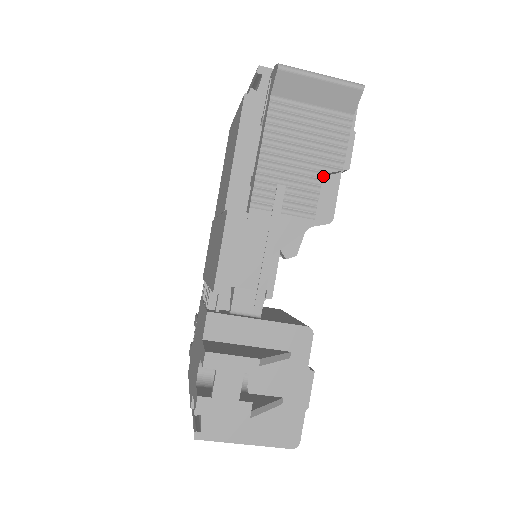
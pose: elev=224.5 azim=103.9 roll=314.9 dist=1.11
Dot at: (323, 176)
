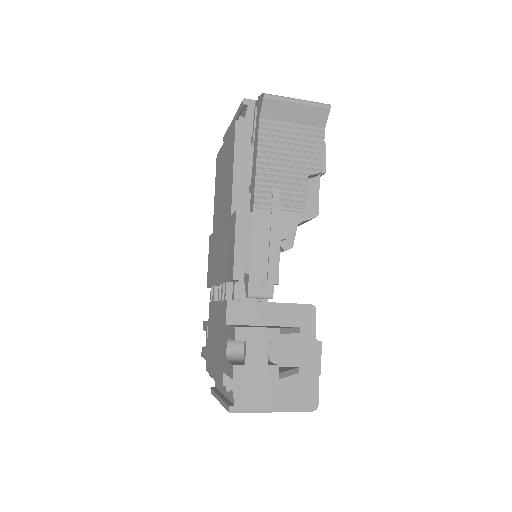
Dot at: occluded
